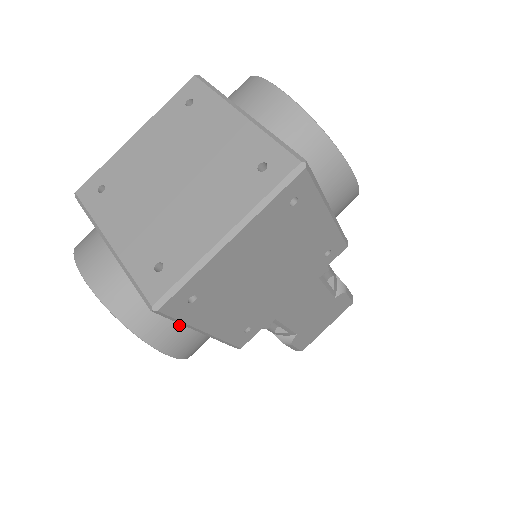
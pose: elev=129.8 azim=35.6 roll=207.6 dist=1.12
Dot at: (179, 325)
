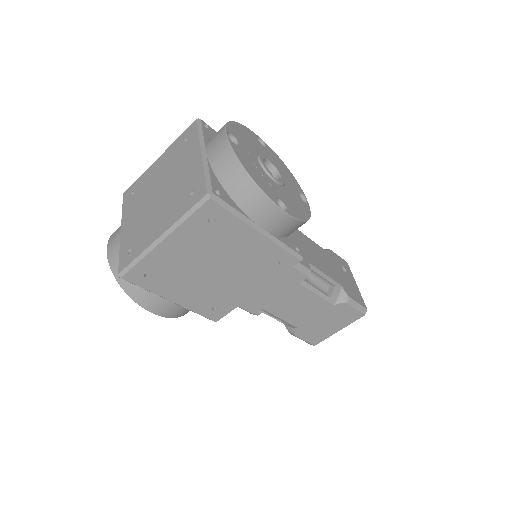
Dot at: (151, 292)
